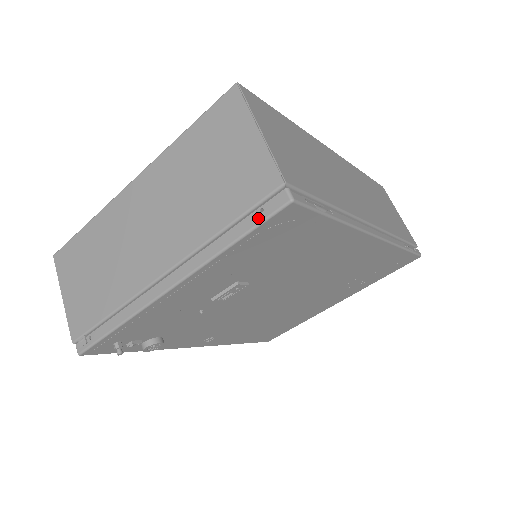
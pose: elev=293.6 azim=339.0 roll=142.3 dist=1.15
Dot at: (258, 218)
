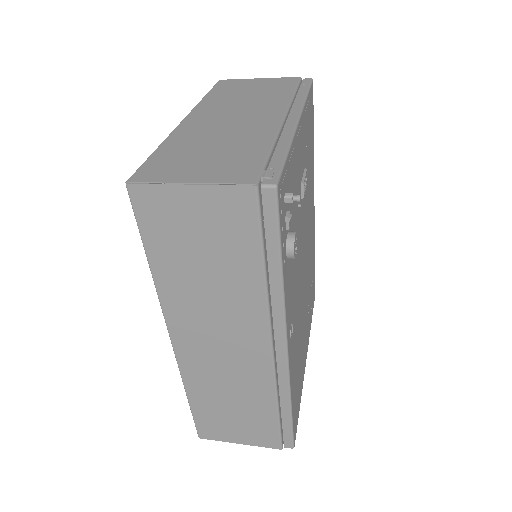
Dot at: (306, 85)
